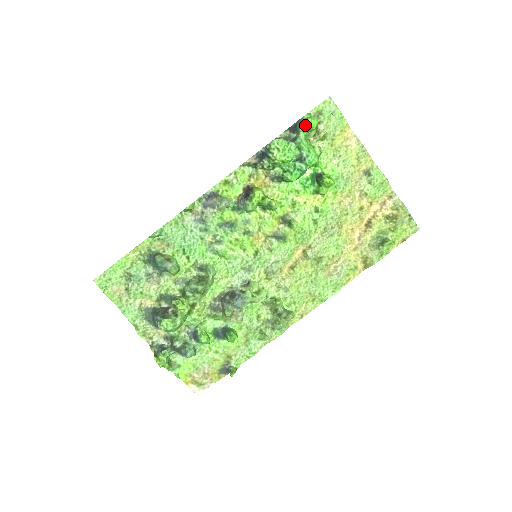
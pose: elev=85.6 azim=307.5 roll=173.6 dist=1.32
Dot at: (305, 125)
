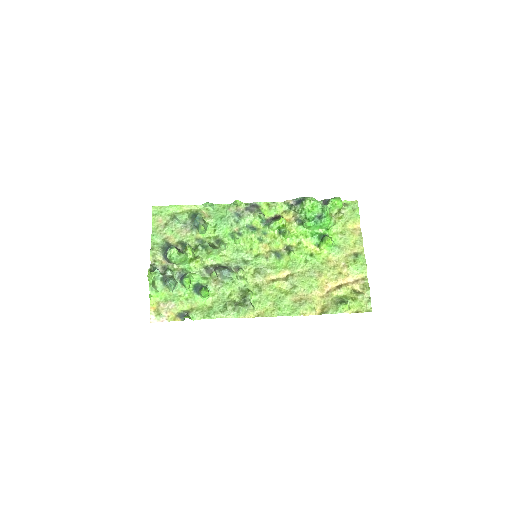
Dot at: (334, 200)
